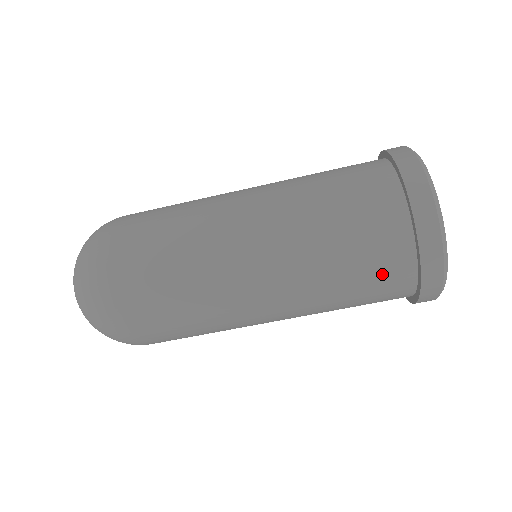
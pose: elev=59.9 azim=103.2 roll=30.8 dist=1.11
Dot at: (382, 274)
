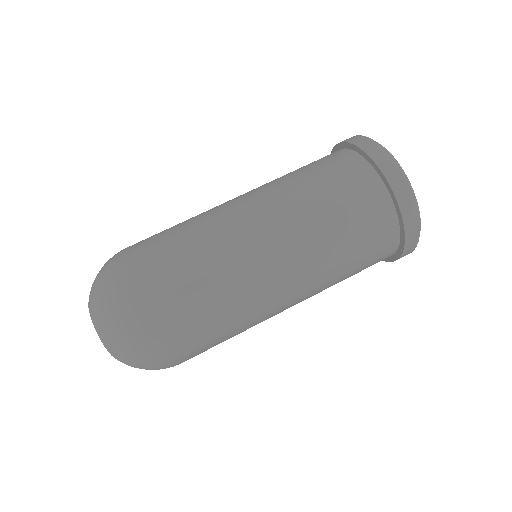
Dot at: (364, 207)
